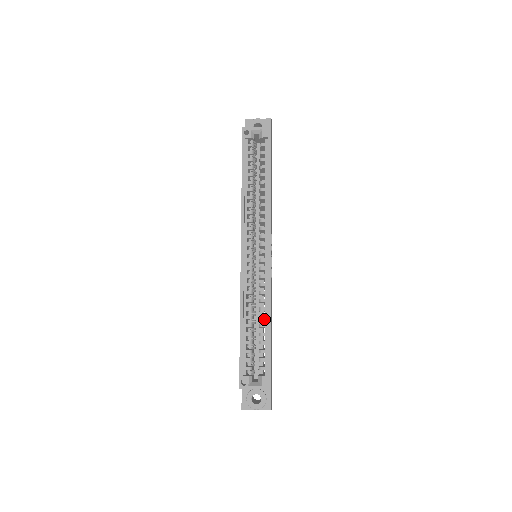
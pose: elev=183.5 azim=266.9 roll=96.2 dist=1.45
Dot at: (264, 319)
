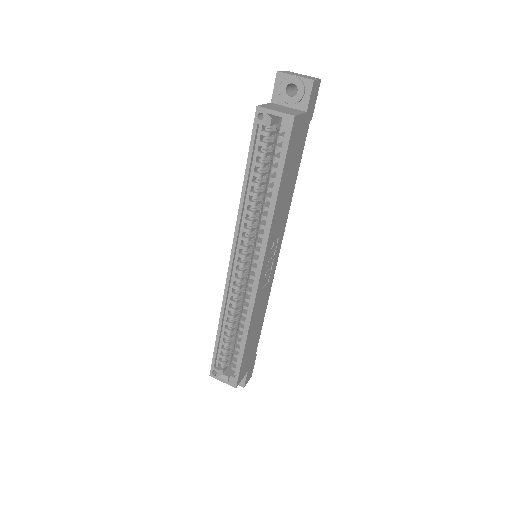
Dot at: occluded
